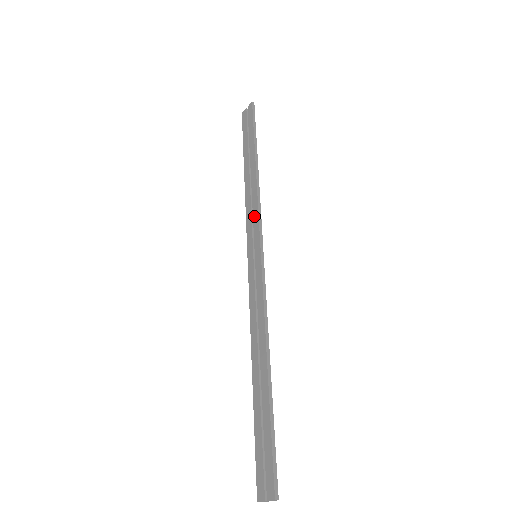
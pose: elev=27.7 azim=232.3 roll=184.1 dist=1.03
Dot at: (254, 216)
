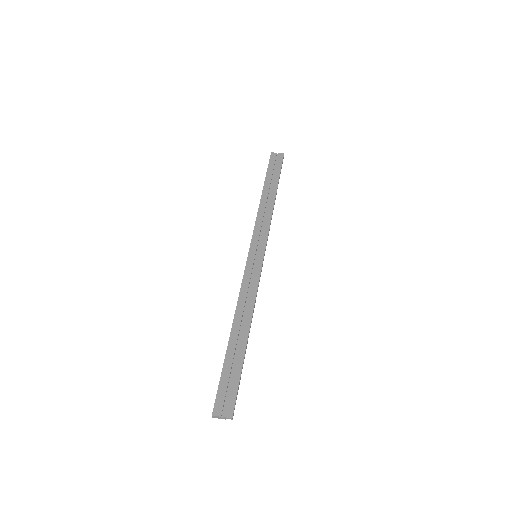
Dot at: (264, 229)
